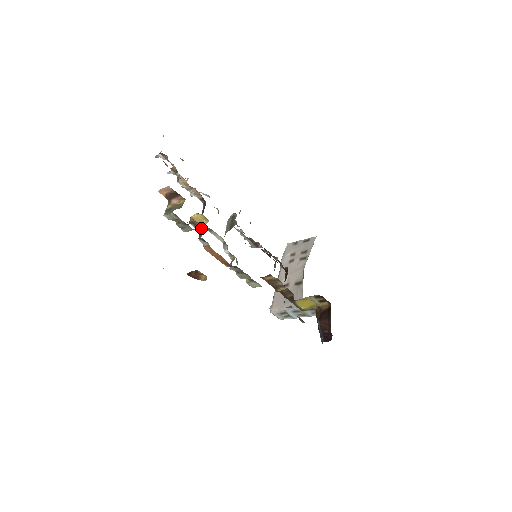
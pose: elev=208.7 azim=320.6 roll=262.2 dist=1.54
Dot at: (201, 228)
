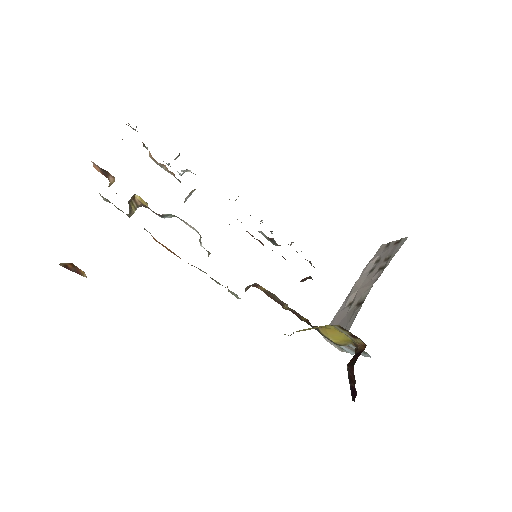
Dot at: (158, 214)
